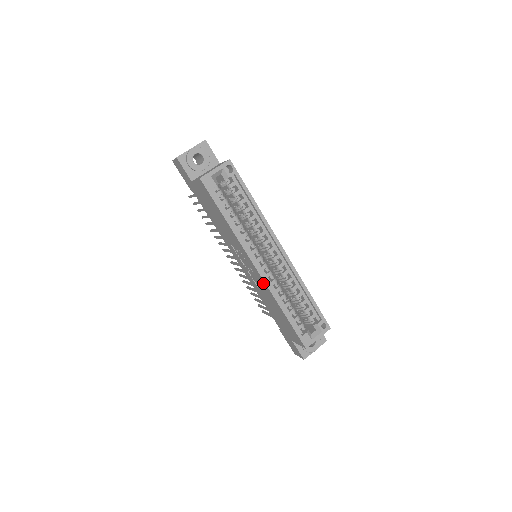
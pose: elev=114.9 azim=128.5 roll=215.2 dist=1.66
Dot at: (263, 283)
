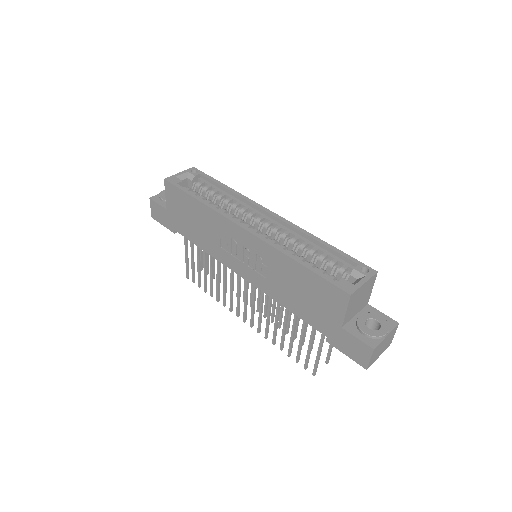
Dot at: (260, 245)
